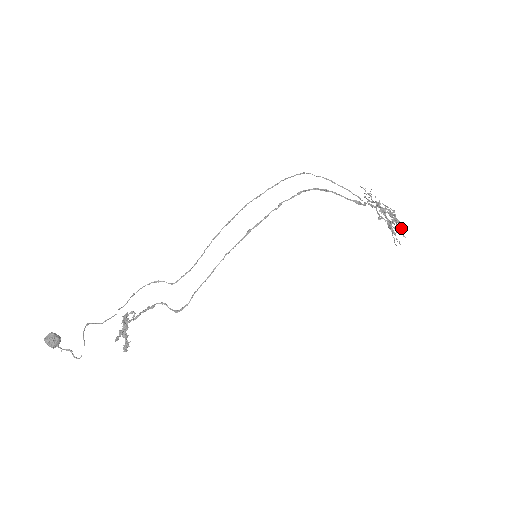
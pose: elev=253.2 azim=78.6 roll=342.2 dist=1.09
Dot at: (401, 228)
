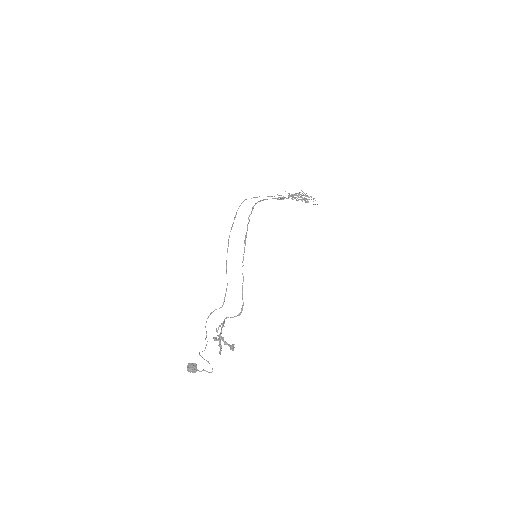
Dot at: occluded
